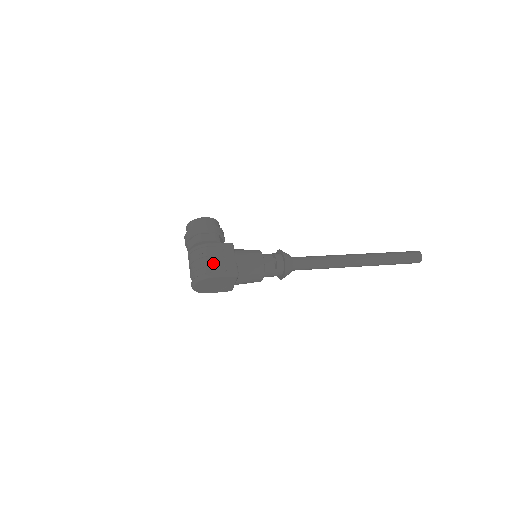
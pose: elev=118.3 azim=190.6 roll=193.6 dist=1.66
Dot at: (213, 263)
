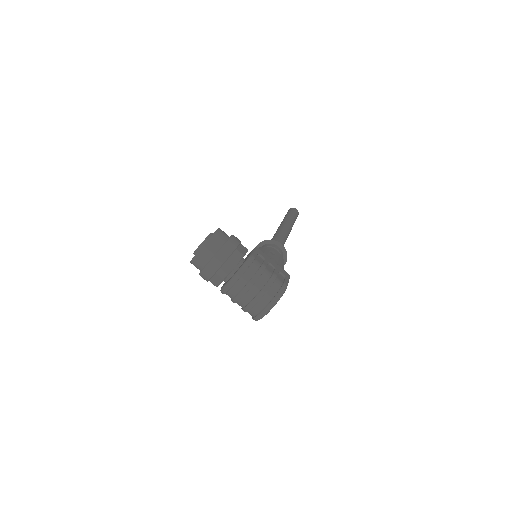
Dot at: (275, 274)
